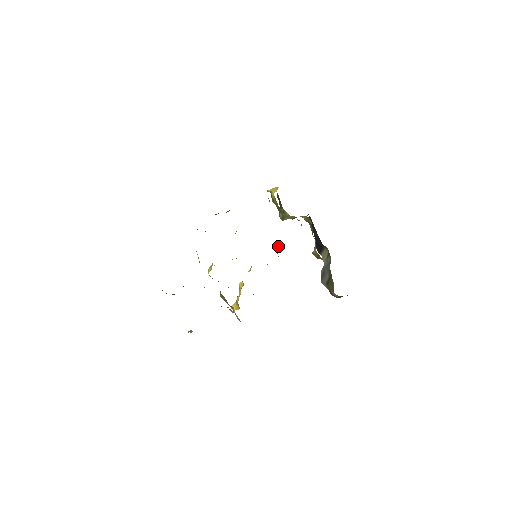
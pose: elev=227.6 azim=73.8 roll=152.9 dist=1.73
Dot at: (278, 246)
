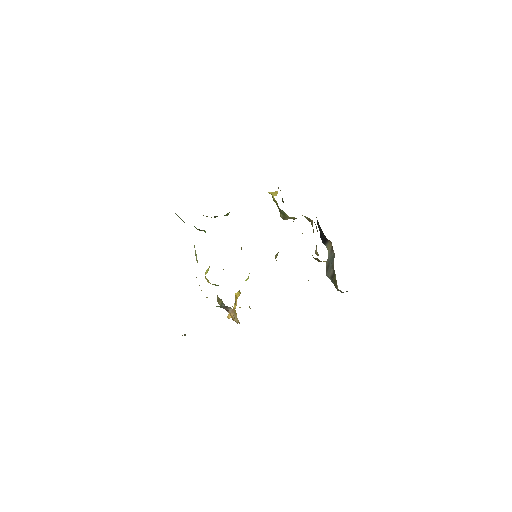
Dot at: (277, 253)
